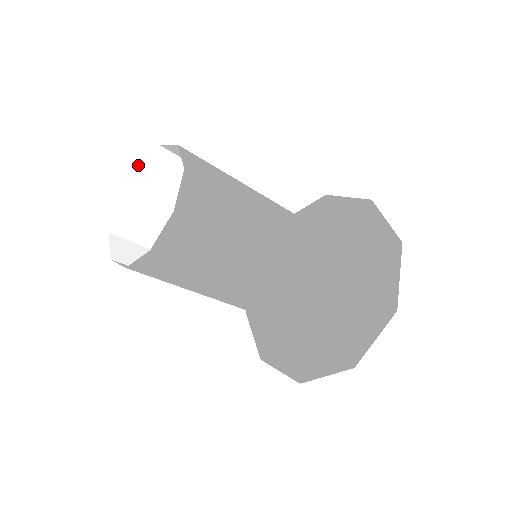
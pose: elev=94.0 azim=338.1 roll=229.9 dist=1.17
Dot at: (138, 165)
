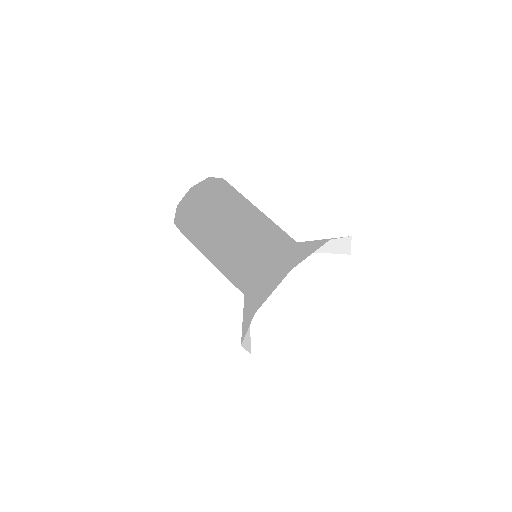
Dot at: occluded
